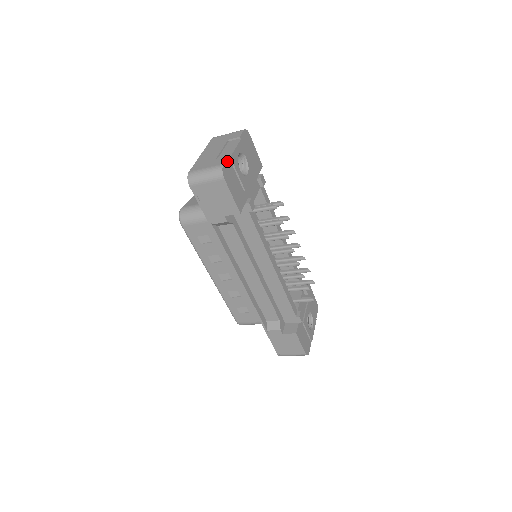
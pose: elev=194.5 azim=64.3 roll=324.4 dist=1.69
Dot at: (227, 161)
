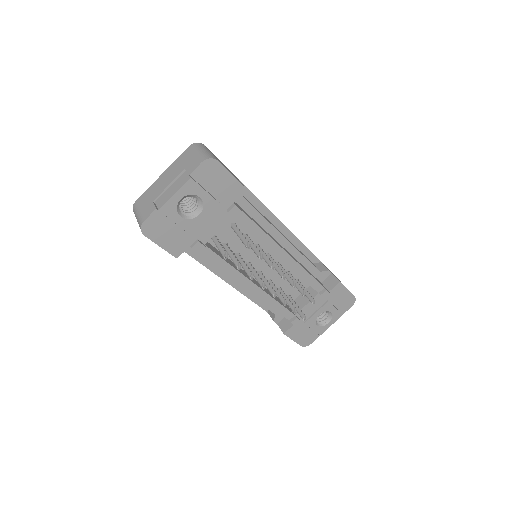
Dot at: (153, 215)
